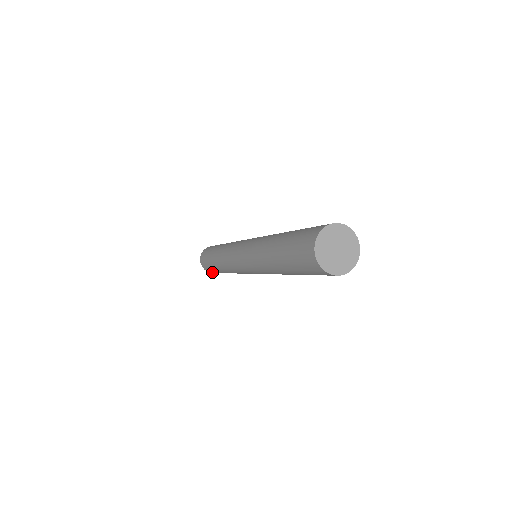
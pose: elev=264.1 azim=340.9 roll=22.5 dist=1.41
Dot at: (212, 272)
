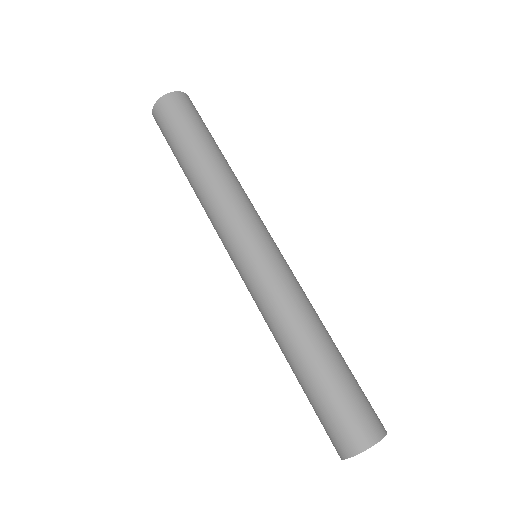
Dot at: occluded
